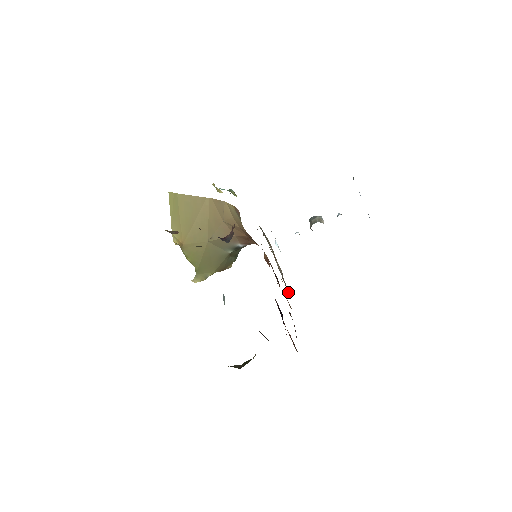
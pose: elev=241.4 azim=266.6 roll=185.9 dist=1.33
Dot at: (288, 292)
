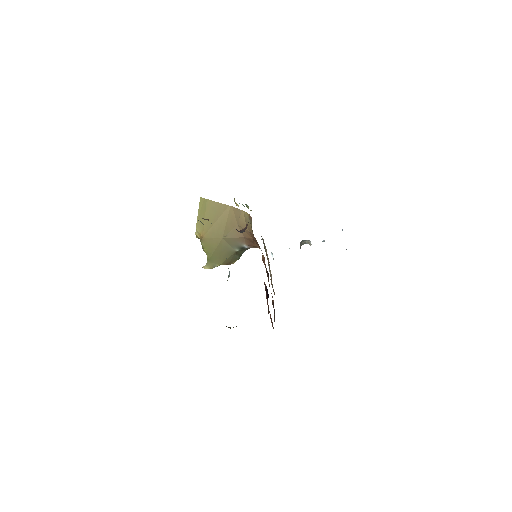
Dot at: (274, 292)
